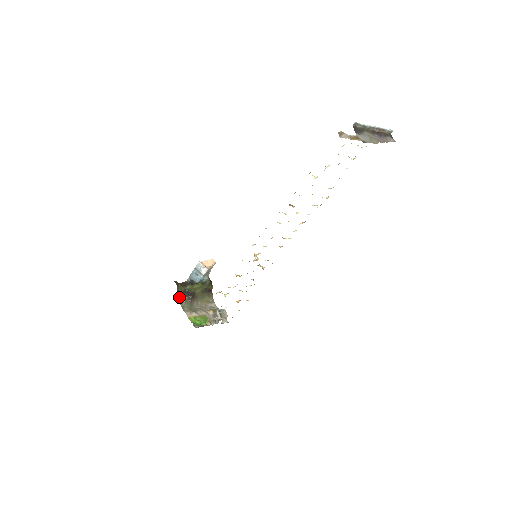
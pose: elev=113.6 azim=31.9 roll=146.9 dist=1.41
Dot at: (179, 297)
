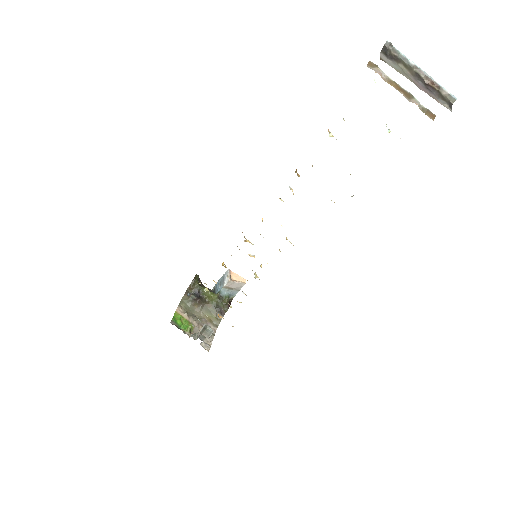
Dot at: (188, 291)
